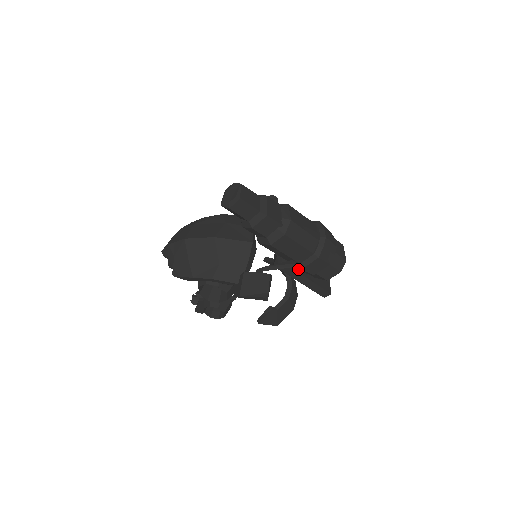
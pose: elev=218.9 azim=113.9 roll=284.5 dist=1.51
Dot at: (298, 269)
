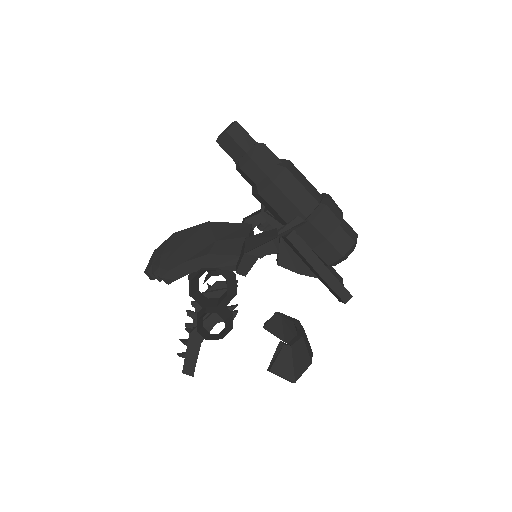
Dot at: (307, 229)
